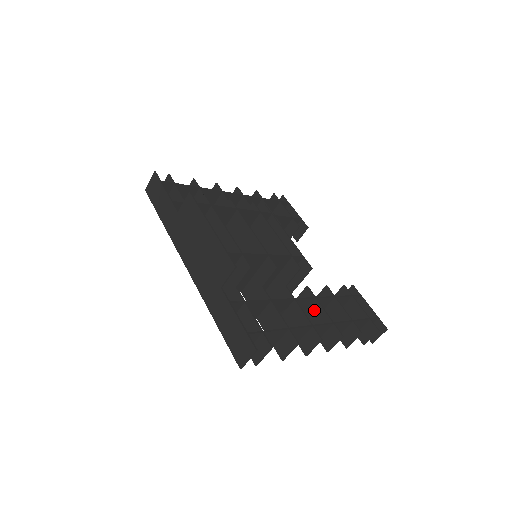
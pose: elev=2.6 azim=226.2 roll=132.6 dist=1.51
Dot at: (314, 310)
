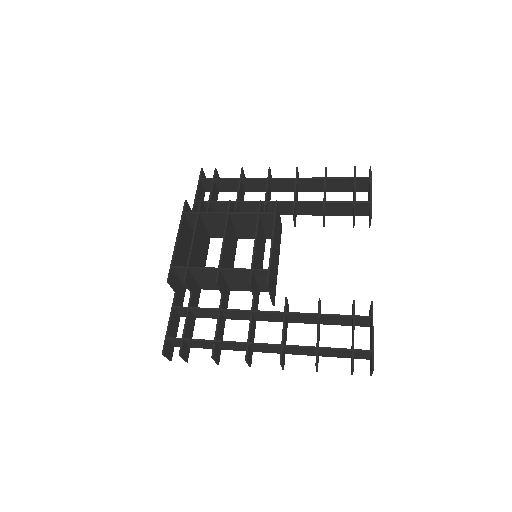
Dot at: occluded
